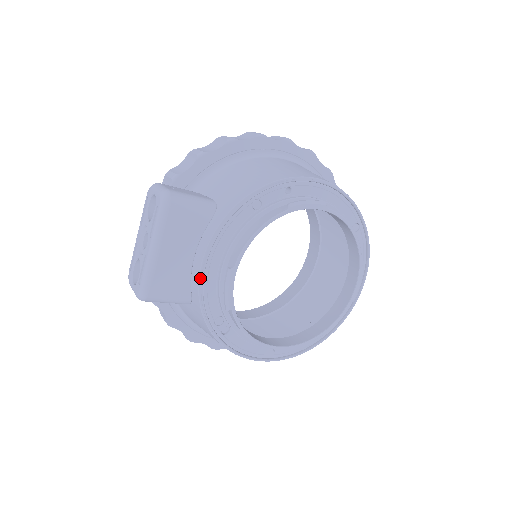
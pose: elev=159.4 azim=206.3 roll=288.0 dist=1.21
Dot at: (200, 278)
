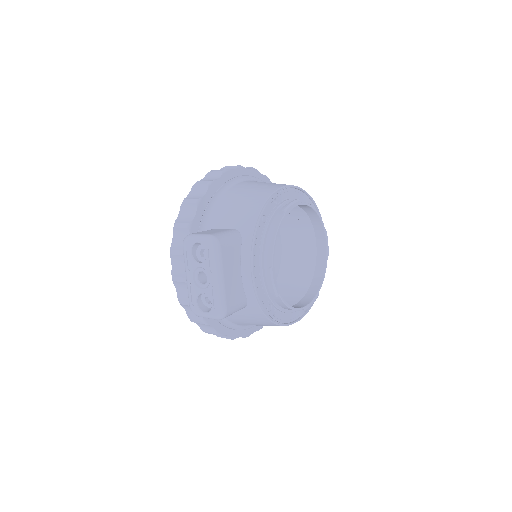
Dot at: (253, 284)
